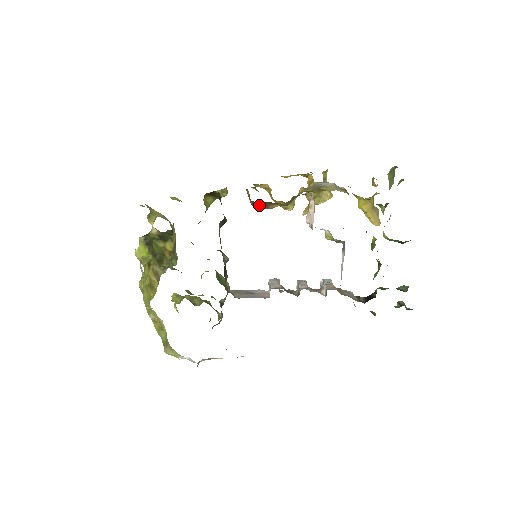
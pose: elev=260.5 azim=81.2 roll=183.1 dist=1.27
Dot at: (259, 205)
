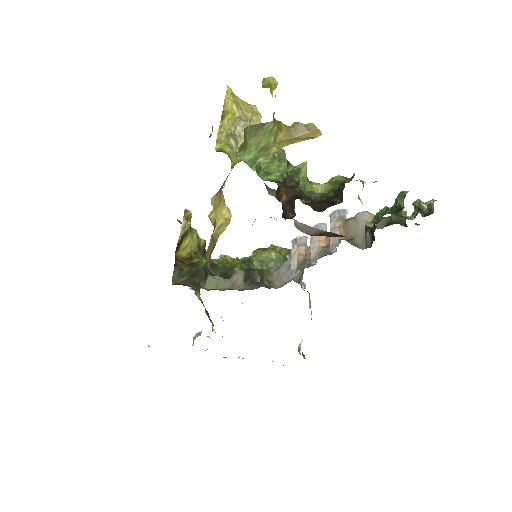
Dot at: occluded
